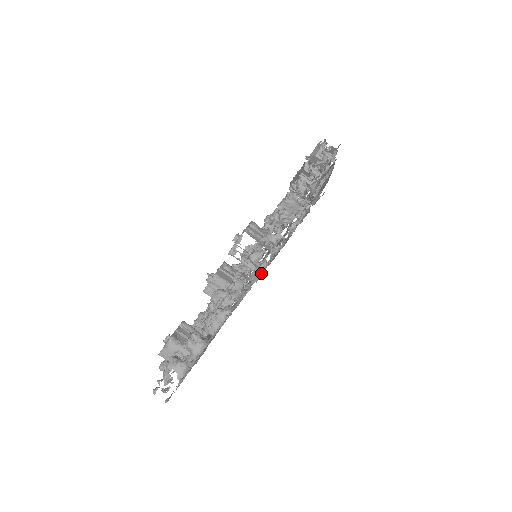
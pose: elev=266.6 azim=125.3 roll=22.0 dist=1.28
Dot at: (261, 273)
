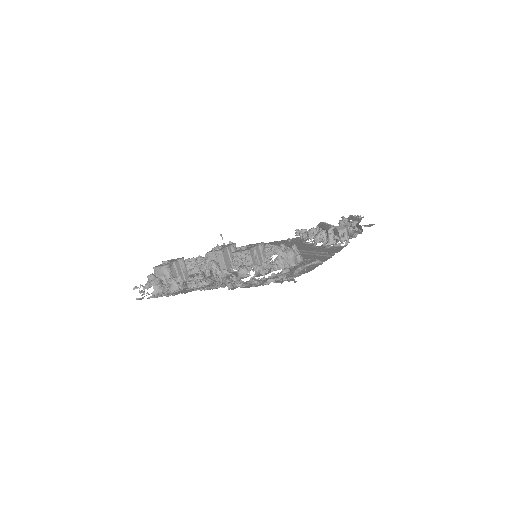
Dot at: (236, 286)
